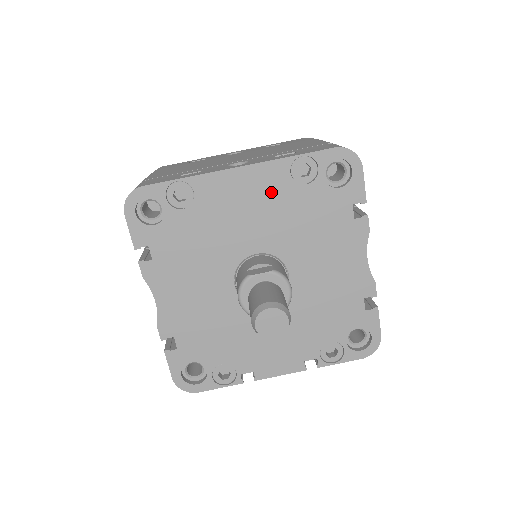
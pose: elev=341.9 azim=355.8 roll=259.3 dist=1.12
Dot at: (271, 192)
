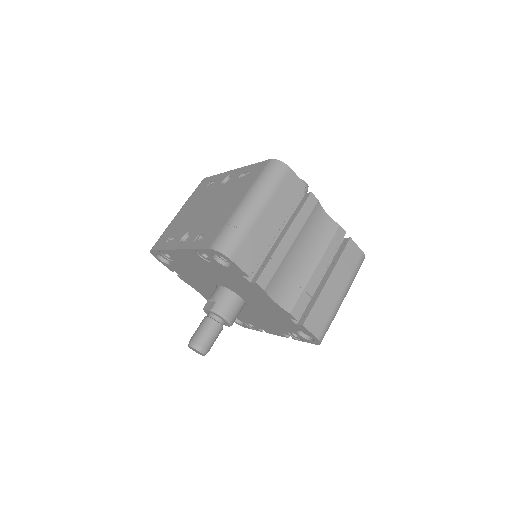
Dot at: (200, 262)
